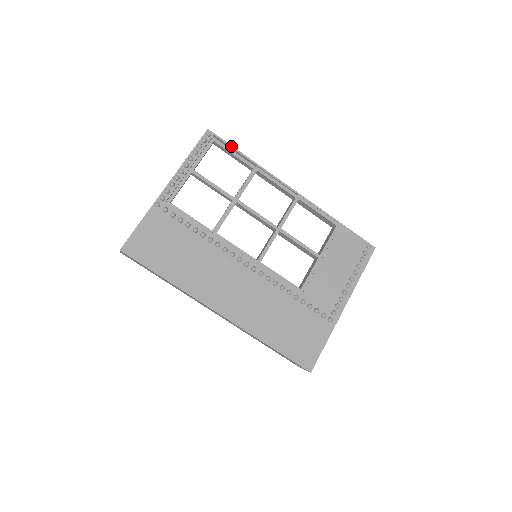
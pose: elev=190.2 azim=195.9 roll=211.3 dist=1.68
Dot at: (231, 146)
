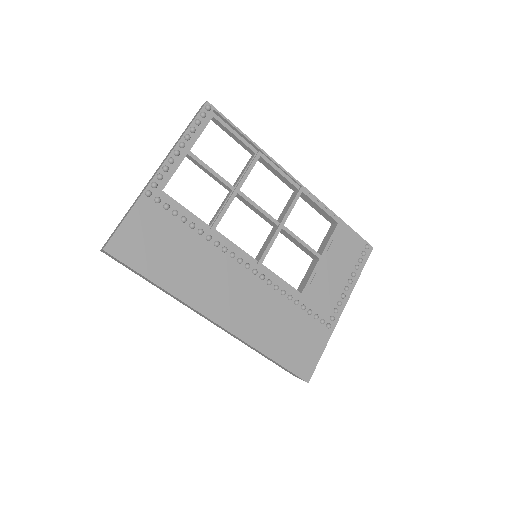
Dot at: (233, 124)
